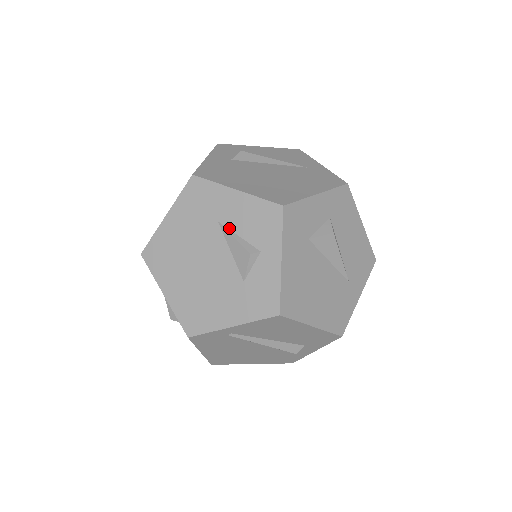
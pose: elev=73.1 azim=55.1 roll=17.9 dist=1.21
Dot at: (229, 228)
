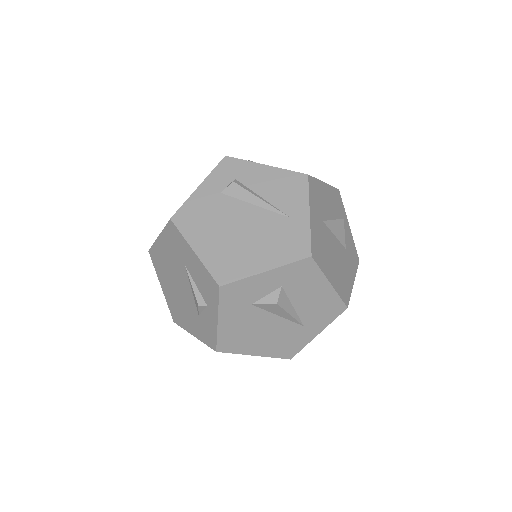
Dot at: (191, 275)
